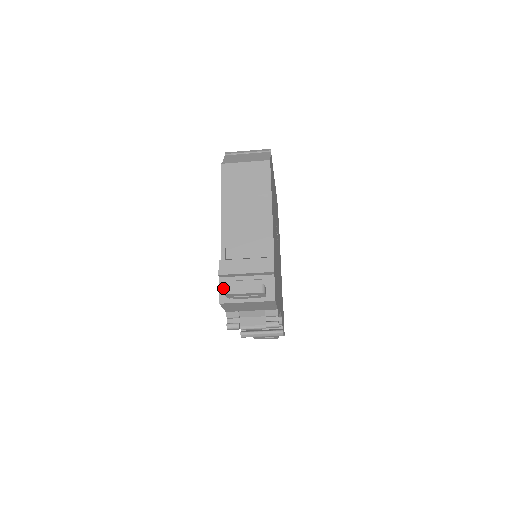
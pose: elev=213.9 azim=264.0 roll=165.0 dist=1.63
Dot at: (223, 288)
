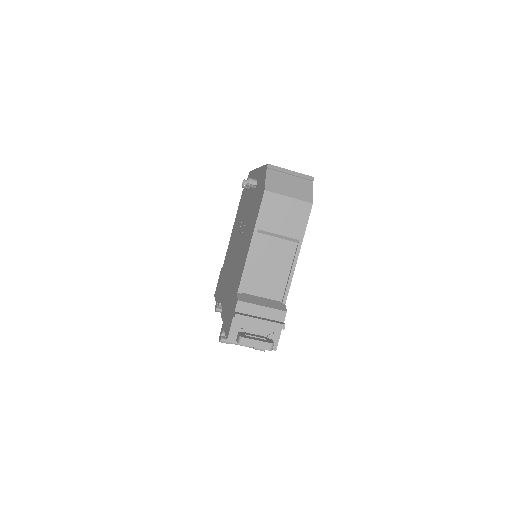
Dot at: (234, 327)
